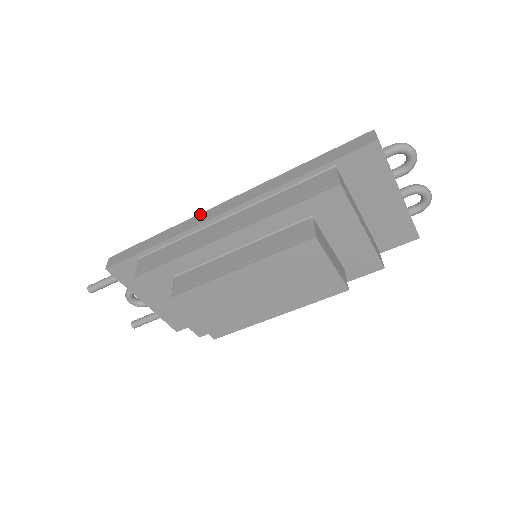
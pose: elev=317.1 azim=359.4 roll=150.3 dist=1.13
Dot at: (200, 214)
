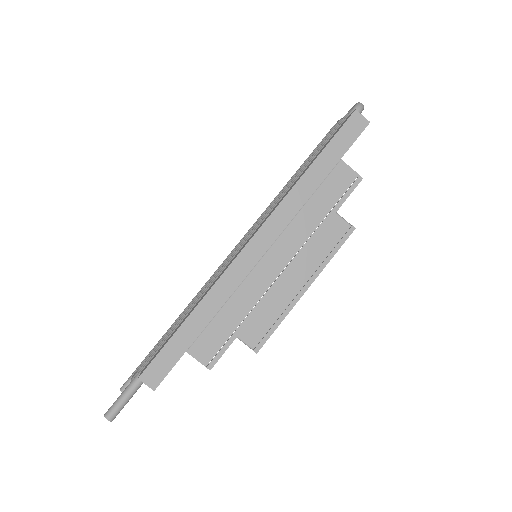
Dot at: (229, 269)
